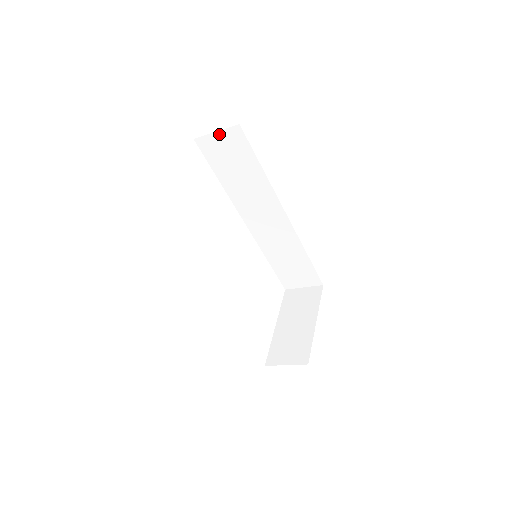
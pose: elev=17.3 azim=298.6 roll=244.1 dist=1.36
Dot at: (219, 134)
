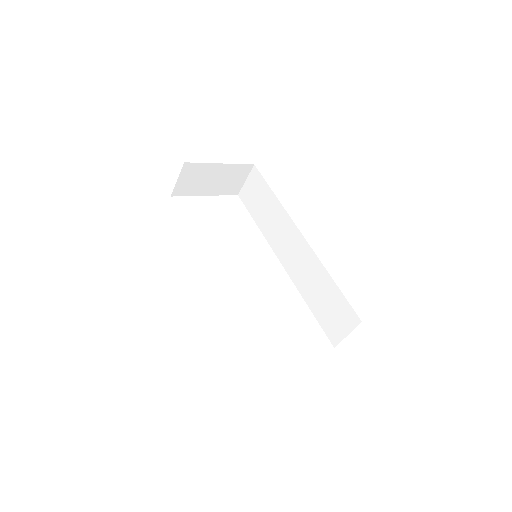
Dot at: (248, 181)
